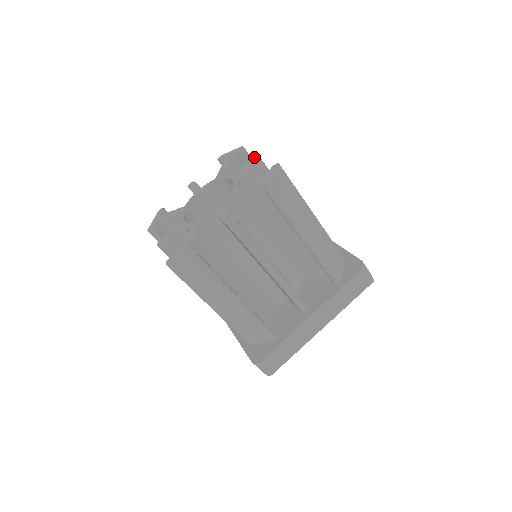
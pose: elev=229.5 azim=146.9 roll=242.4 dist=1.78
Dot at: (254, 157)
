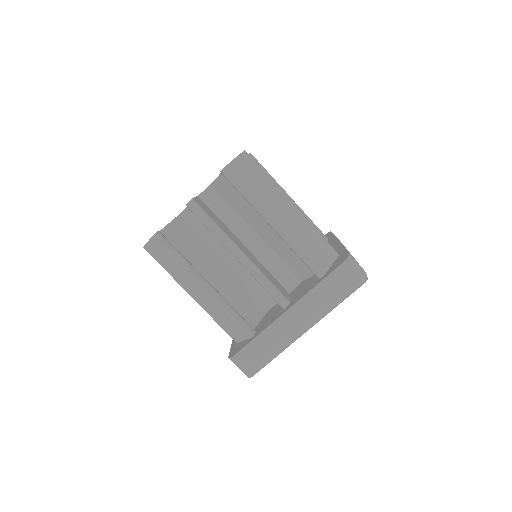
Dot at: occluded
